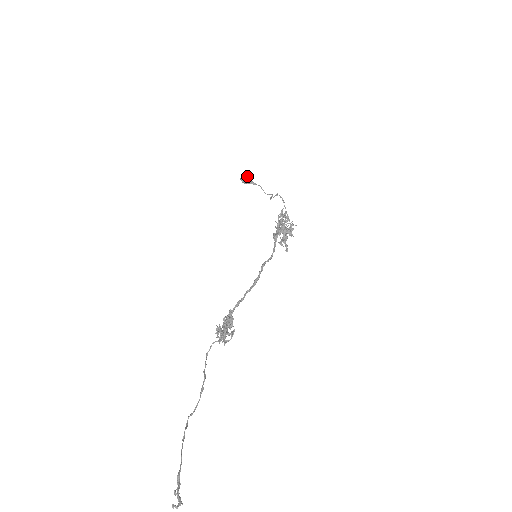
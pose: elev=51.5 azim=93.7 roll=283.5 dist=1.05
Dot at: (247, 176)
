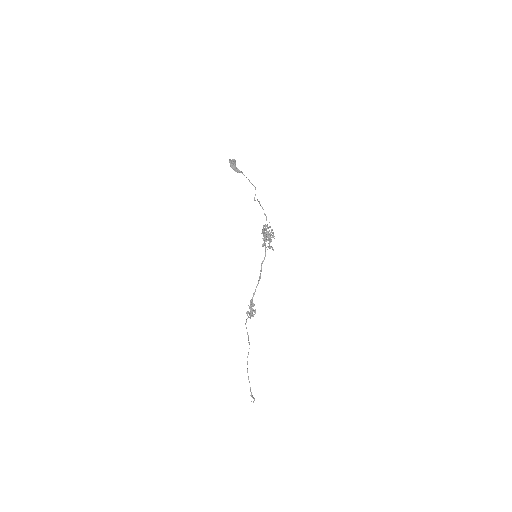
Dot at: (233, 159)
